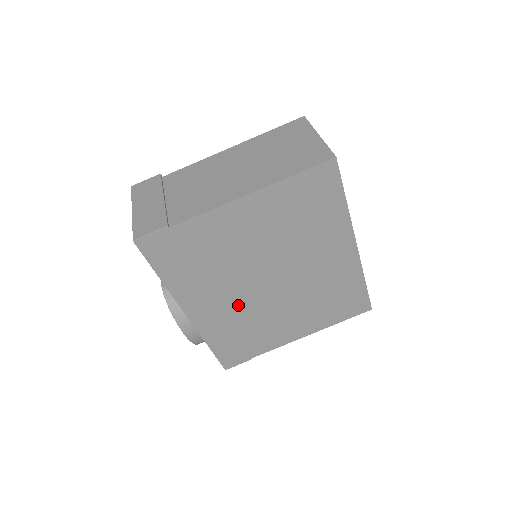
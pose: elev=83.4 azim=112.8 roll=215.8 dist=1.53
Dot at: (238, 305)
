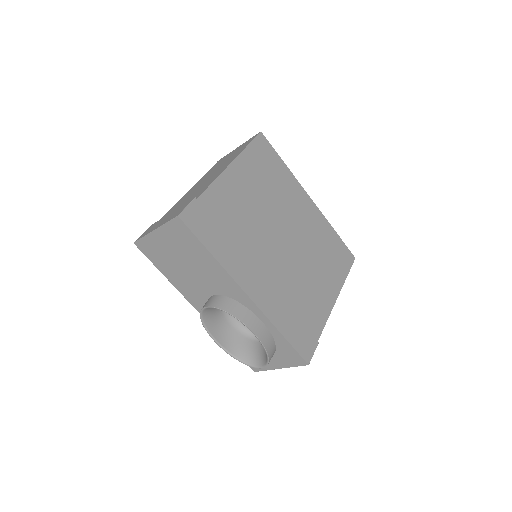
Dot at: (276, 273)
